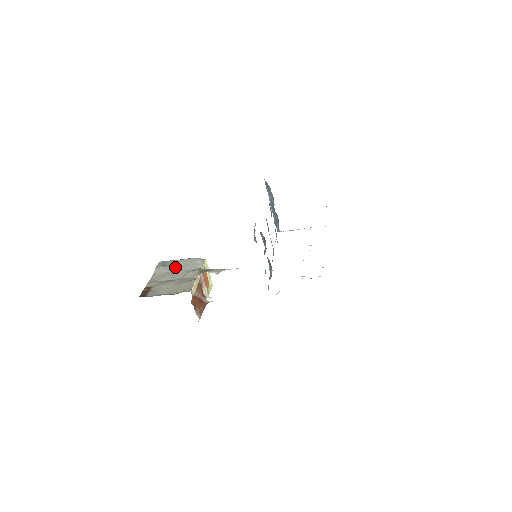
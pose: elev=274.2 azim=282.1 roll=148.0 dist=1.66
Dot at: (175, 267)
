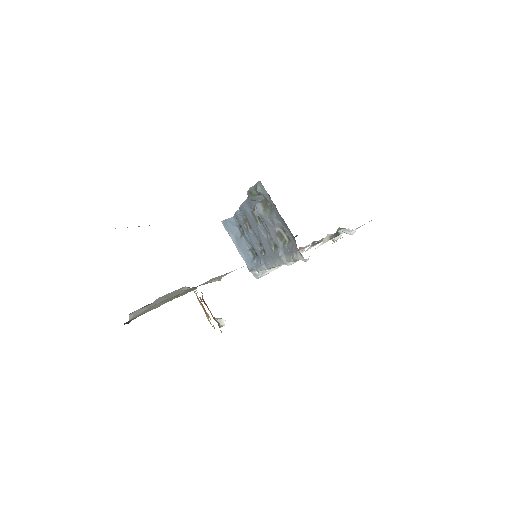
Dot at: (157, 301)
